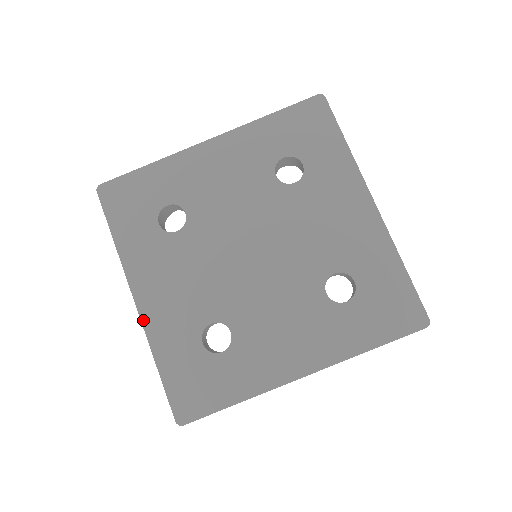
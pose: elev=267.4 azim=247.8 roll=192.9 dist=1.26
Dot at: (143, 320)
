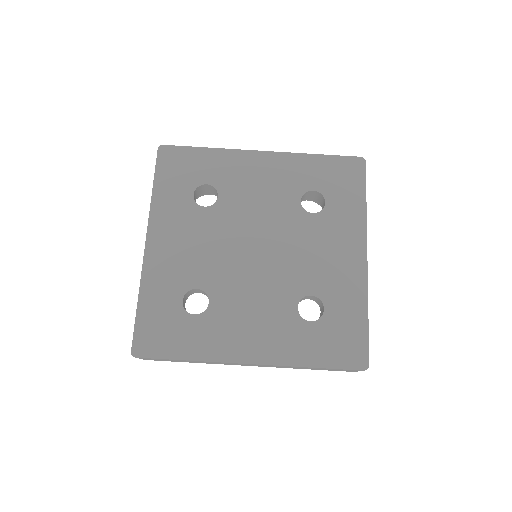
Dot at: (145, 261)
